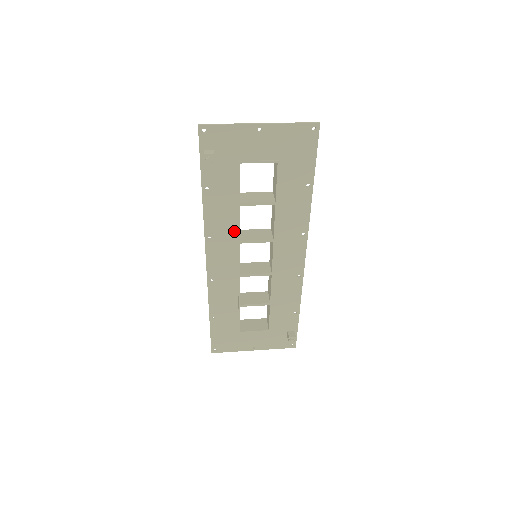
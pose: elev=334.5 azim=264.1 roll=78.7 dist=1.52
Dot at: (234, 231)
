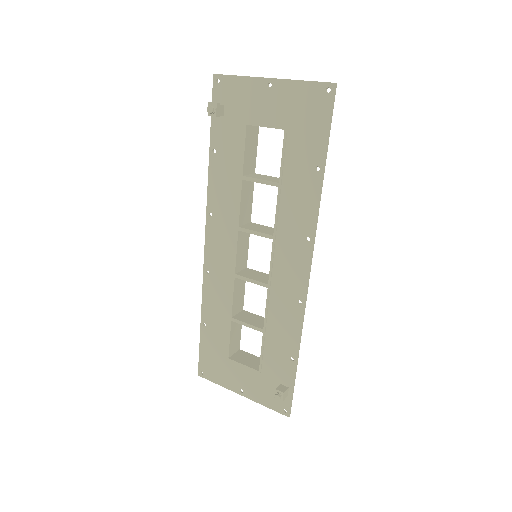
Dot at: (234, 212)
